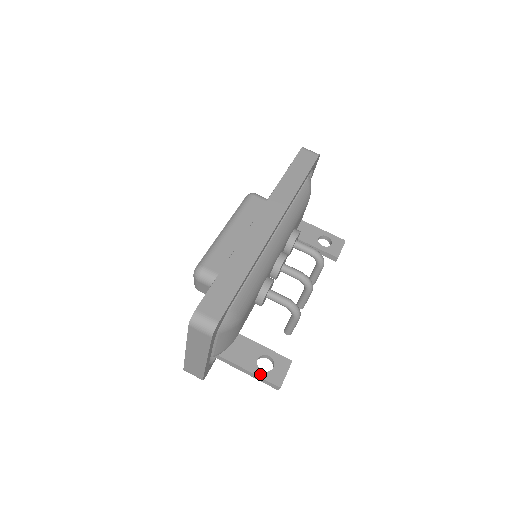
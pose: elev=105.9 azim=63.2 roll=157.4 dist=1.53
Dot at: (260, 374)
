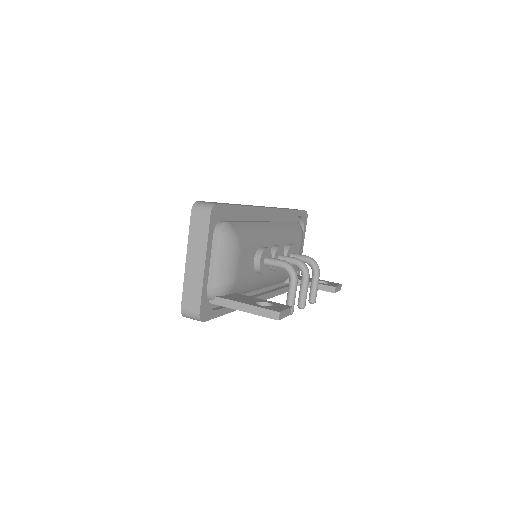
Dot at: (258, 306)
